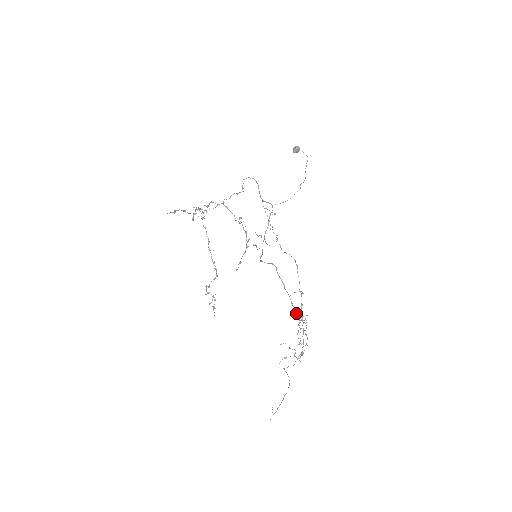
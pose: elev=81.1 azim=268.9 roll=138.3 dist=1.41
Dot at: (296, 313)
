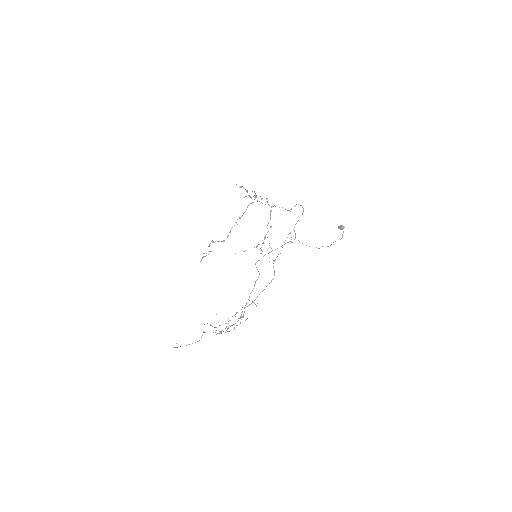
Dot at: occluded
